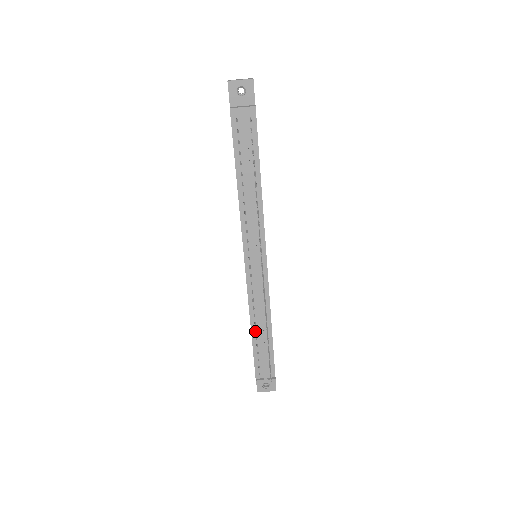
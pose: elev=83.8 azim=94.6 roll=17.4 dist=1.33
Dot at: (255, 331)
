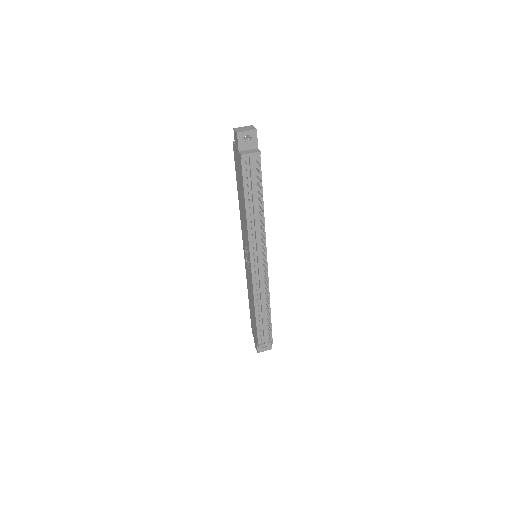
Dot at: (258, 311)
